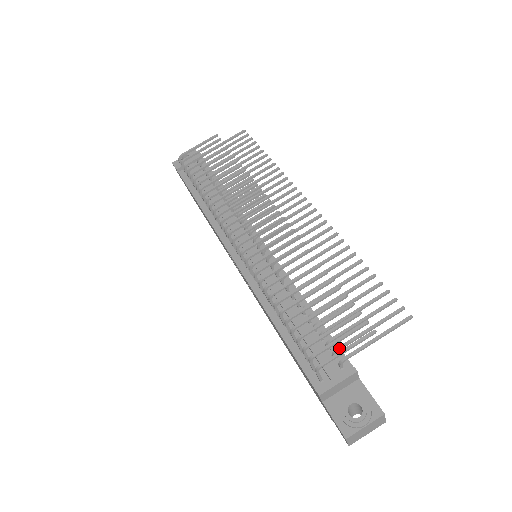
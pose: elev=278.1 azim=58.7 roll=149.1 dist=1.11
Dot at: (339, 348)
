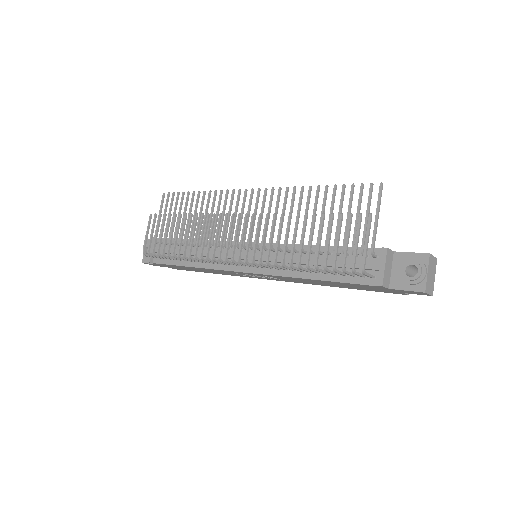
Dot at: (362, 247)
